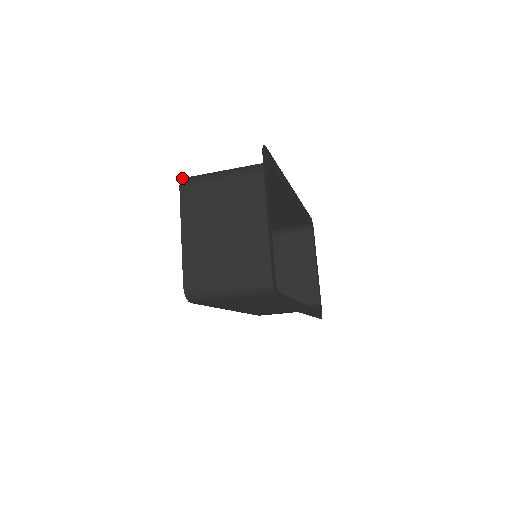
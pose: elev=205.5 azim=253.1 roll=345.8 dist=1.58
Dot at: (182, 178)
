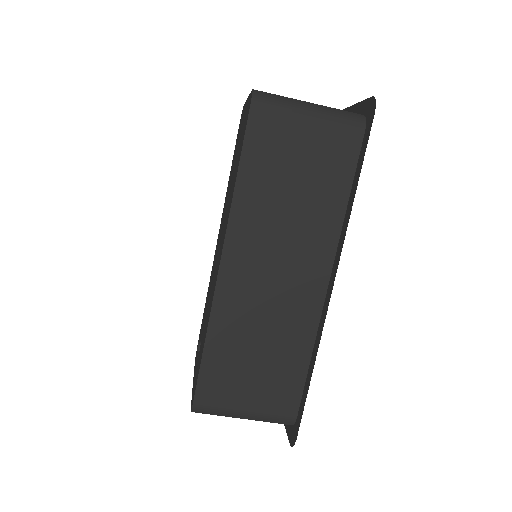
Dot at: occluded
